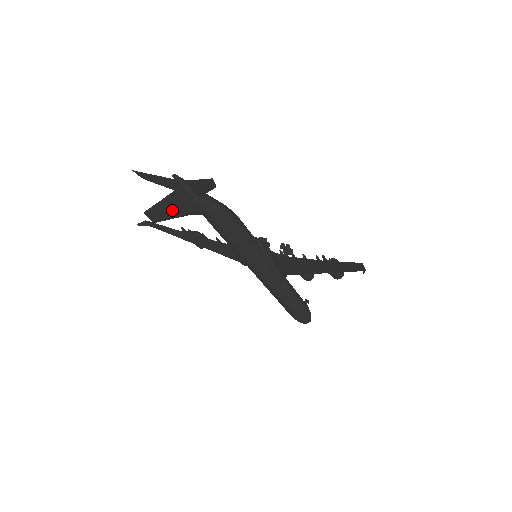
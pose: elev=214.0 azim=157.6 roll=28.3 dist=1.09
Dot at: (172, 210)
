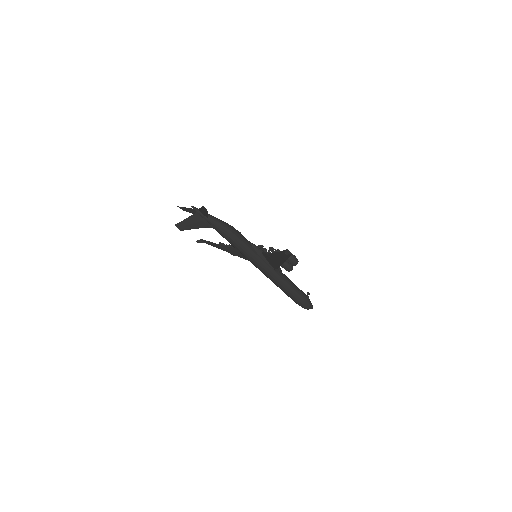
Dot at: (192, 225)
